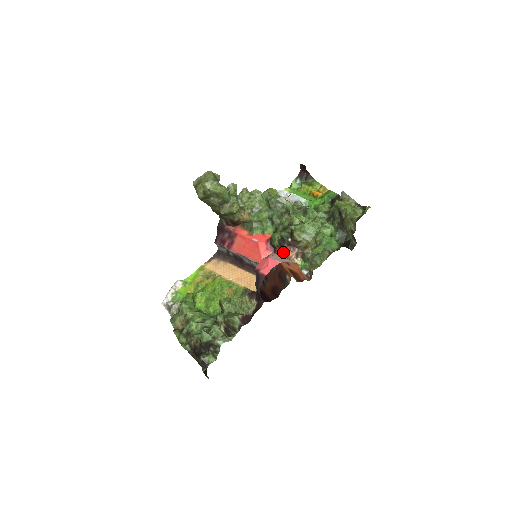
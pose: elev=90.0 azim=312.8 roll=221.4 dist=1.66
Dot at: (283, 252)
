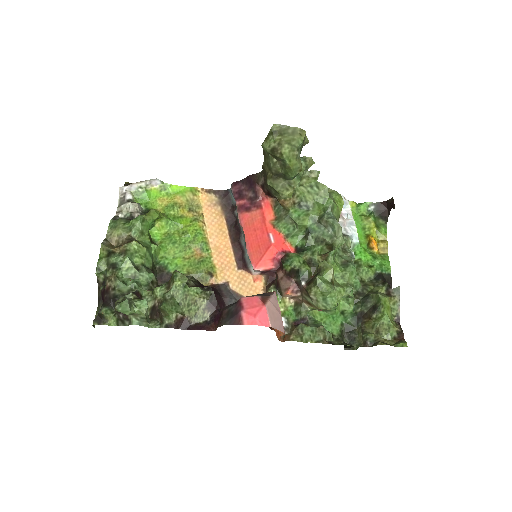
Dot at: (284, 282)
